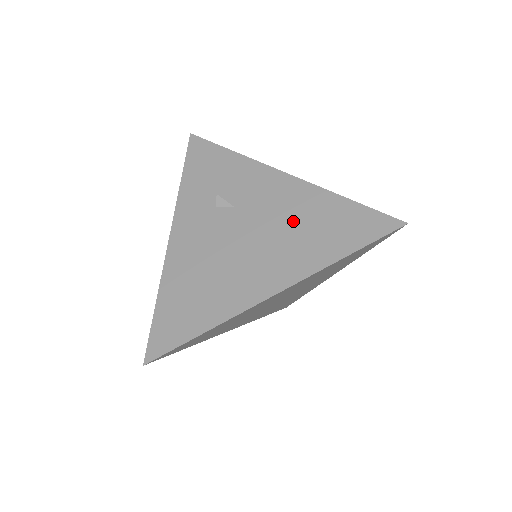
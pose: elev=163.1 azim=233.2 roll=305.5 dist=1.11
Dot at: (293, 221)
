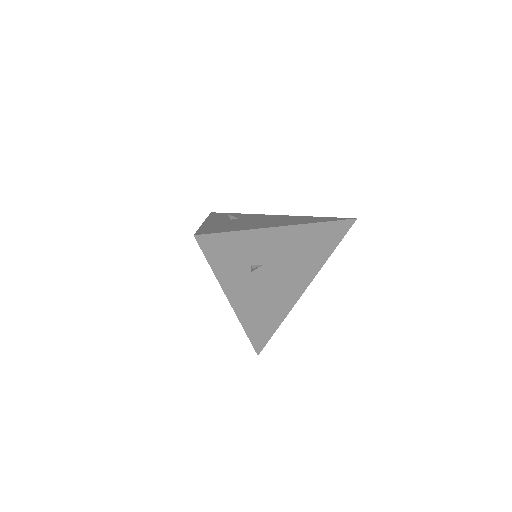
Dot at: (302, 251)
